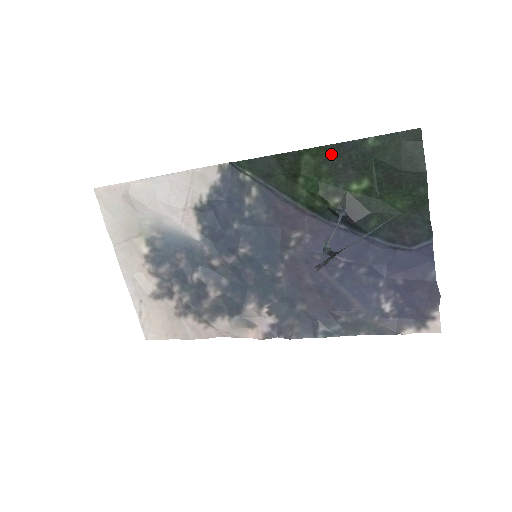
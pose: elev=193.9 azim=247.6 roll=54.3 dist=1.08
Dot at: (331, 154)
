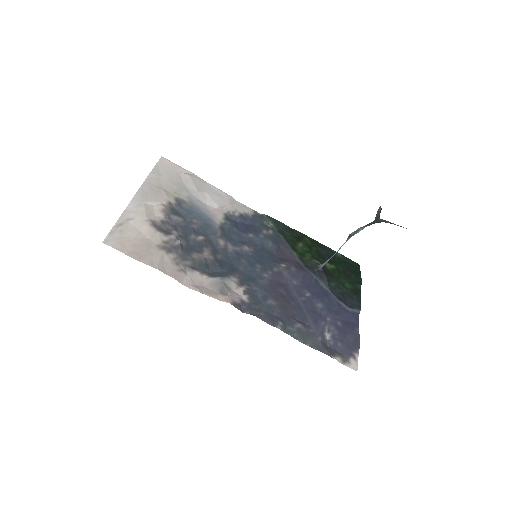
Dot at: (319, 246)
